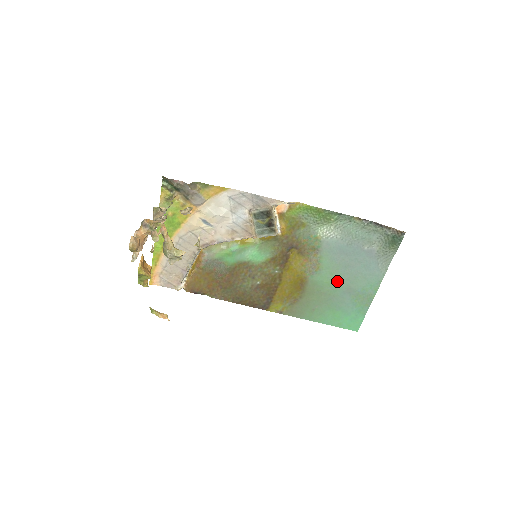
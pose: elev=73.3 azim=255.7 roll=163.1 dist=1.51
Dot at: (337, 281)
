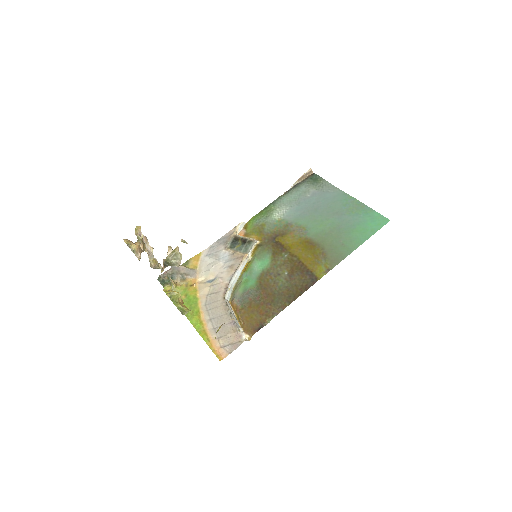
Dot at: (325, 220)
